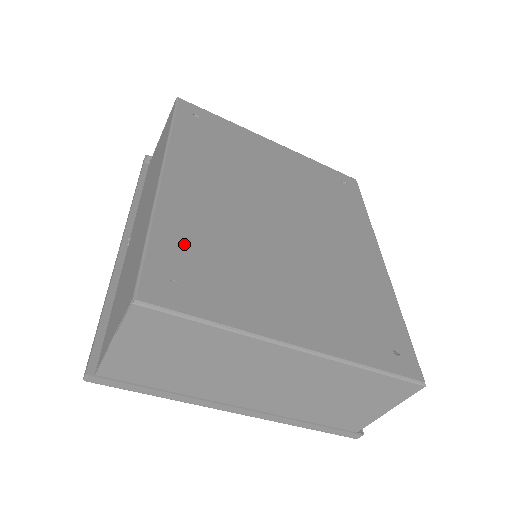
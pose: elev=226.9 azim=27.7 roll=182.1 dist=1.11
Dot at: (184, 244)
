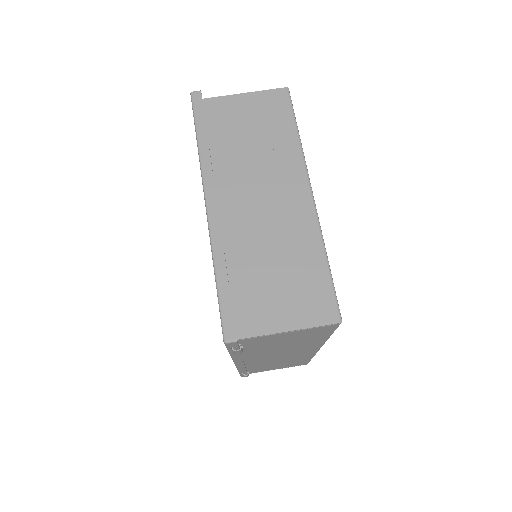
Dot at: occluded
